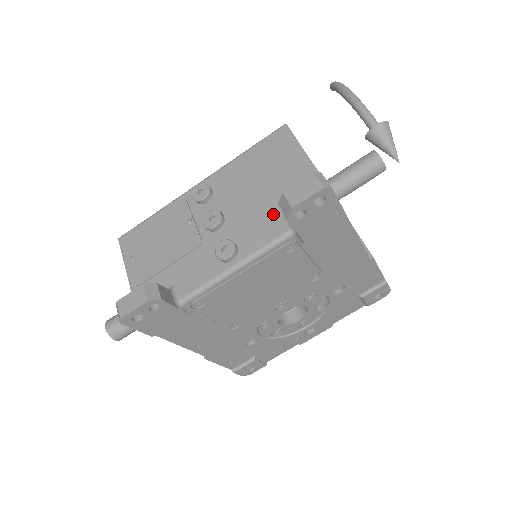
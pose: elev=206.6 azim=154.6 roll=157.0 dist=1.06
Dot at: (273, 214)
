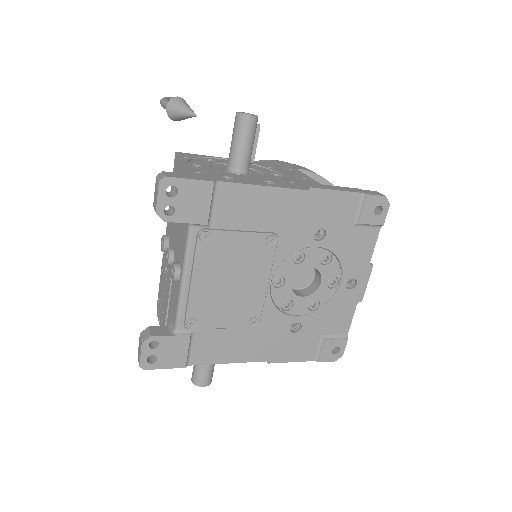
Dot at: occluded
